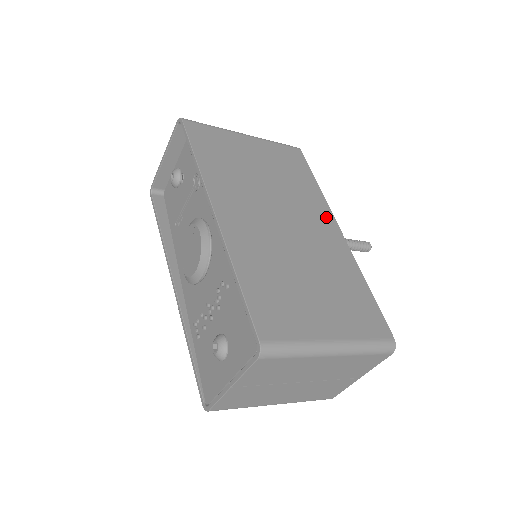
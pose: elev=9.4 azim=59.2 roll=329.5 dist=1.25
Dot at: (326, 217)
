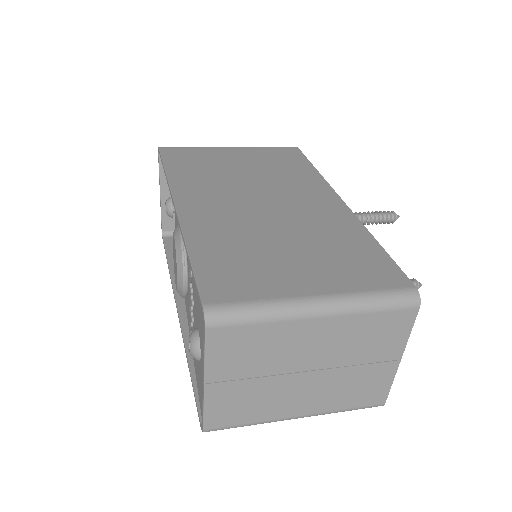
Dot at: (322, 191)
